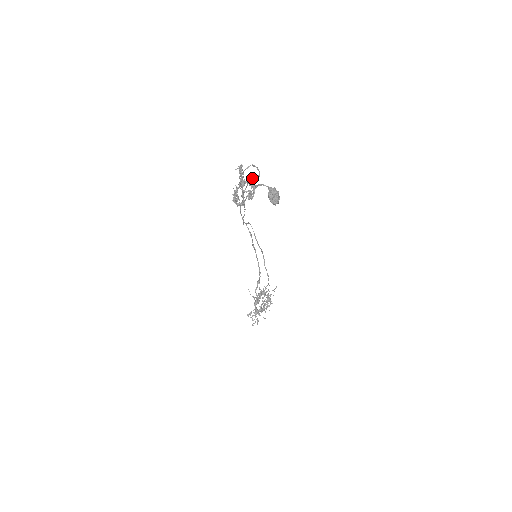
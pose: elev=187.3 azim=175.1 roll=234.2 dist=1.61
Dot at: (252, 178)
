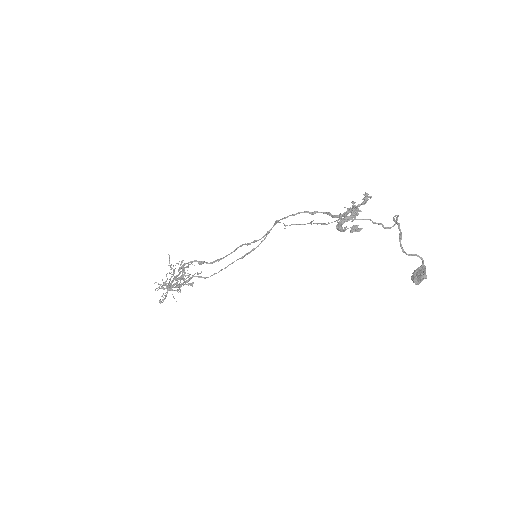
Dot at: occluded
